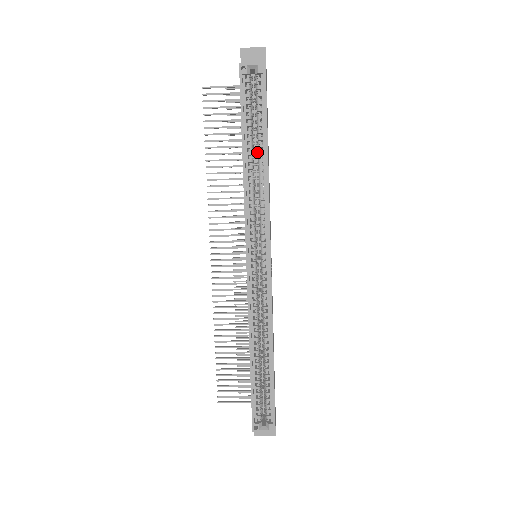
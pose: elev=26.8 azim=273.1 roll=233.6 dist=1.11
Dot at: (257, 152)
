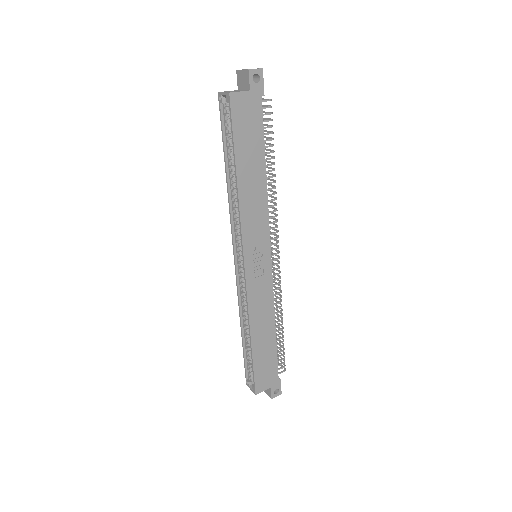
Dot at: occluded
